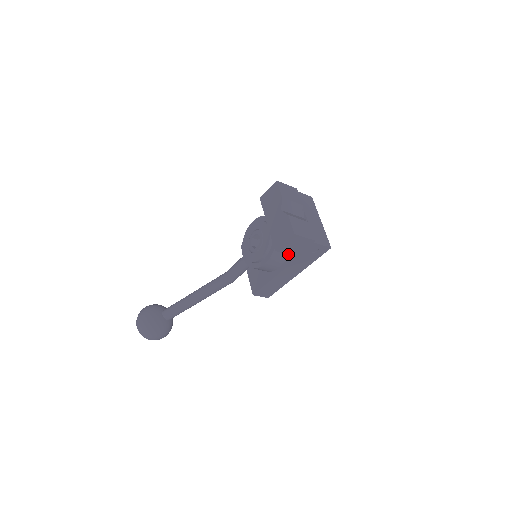
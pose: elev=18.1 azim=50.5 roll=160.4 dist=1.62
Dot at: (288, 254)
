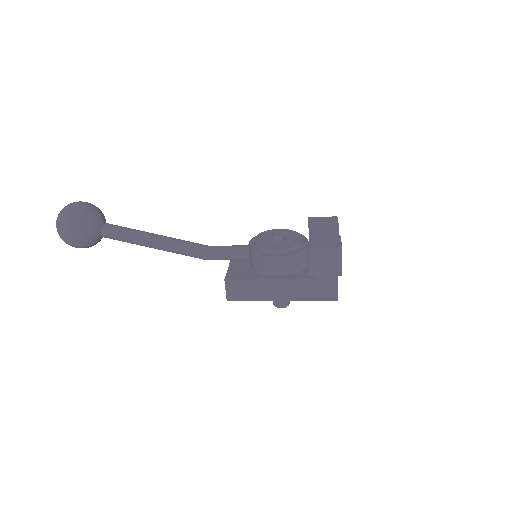
Dot at: (309, 265)
